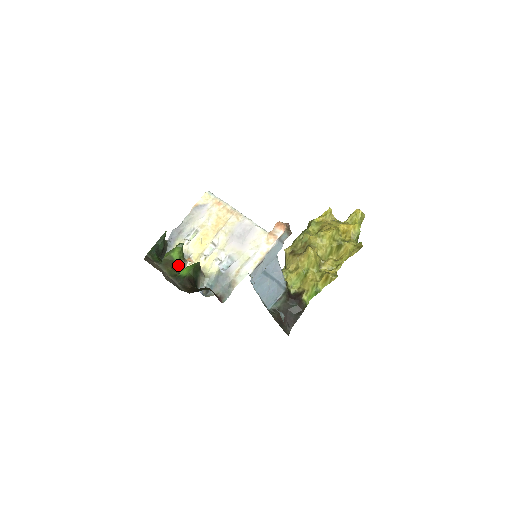
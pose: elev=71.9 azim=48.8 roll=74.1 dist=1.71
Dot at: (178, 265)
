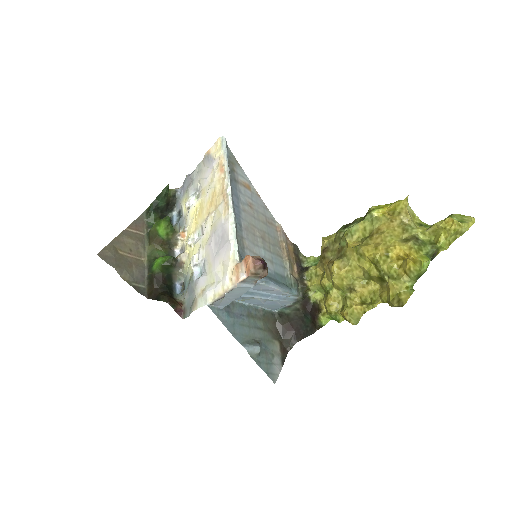
Dot at: (166, 240)
